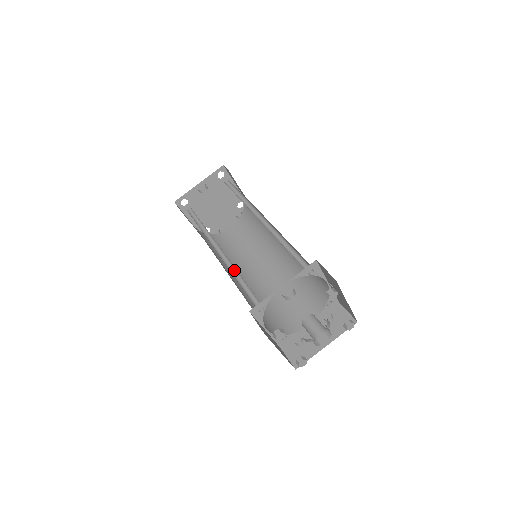
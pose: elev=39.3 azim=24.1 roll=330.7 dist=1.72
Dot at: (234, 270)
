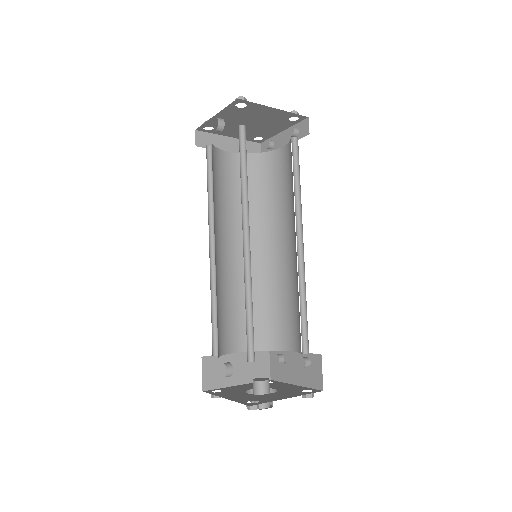
Dot at: occluded
